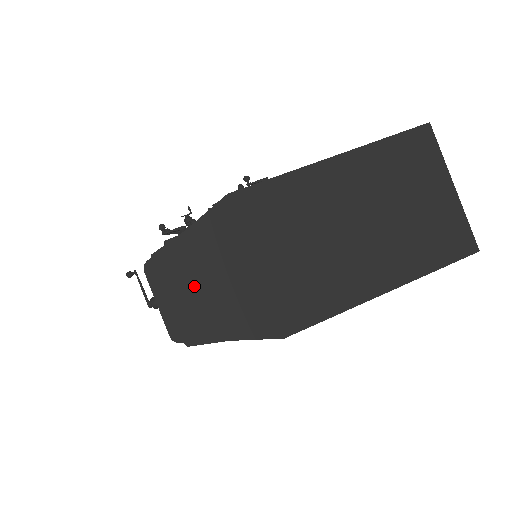
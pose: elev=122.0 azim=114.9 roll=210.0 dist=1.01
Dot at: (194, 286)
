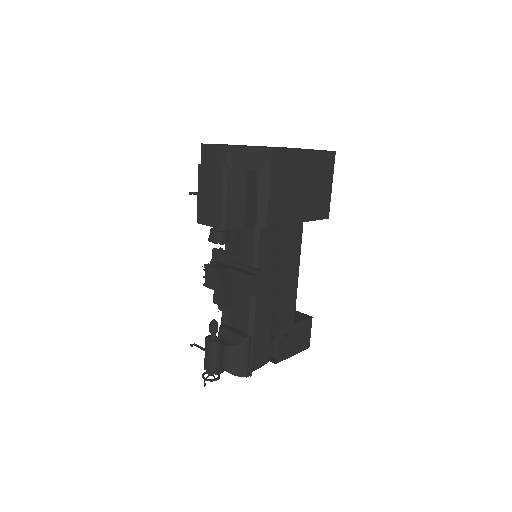
Dot at: occluded
